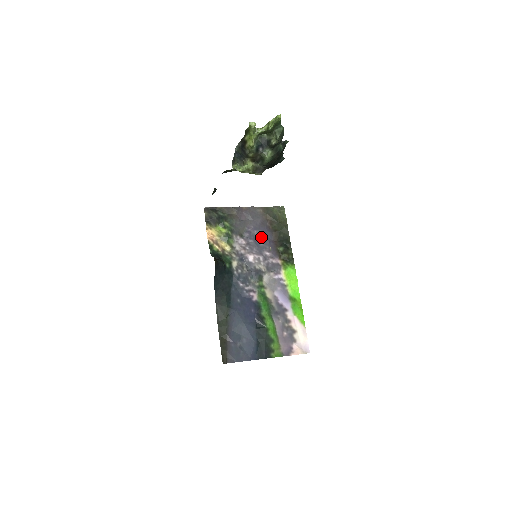
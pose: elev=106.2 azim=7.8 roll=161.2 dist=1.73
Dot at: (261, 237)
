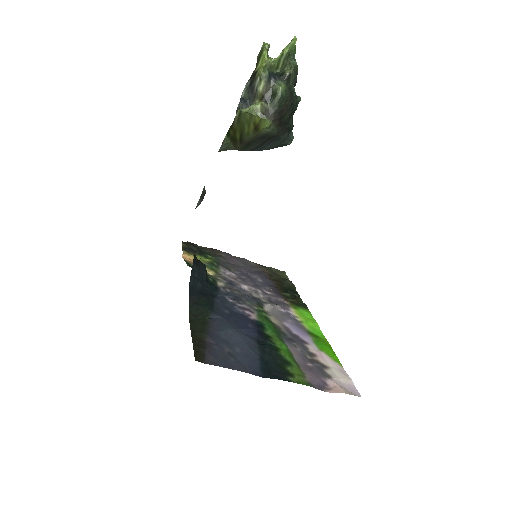
Dot at: (257, 279)
